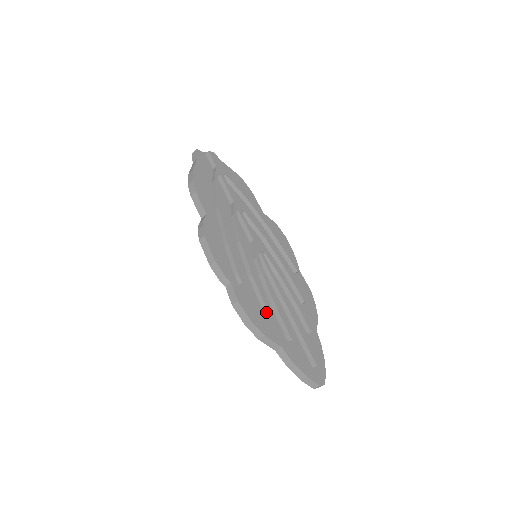
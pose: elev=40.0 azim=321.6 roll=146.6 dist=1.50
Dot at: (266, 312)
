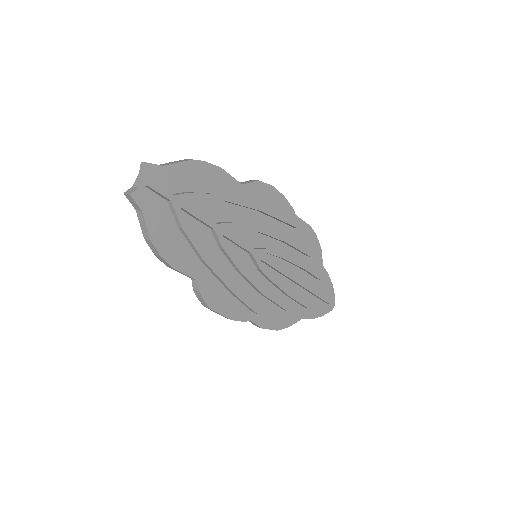
Dot at: (285, 310)
